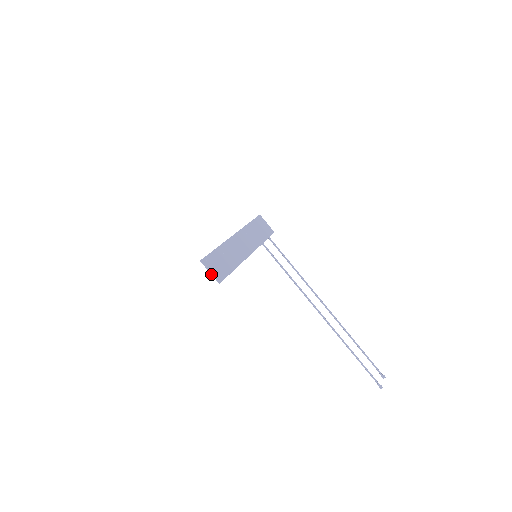
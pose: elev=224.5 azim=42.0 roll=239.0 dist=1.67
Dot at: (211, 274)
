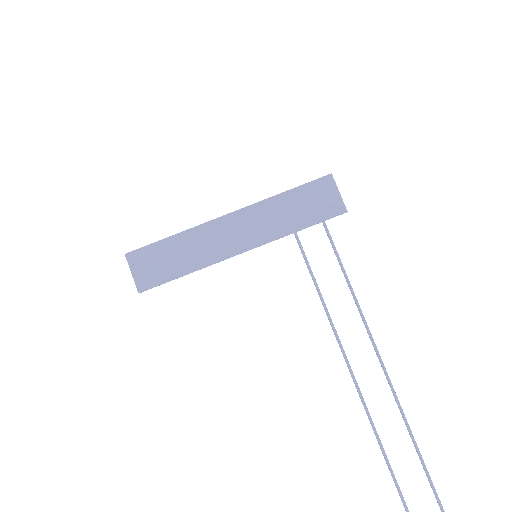
Dot at: (133, 277)
